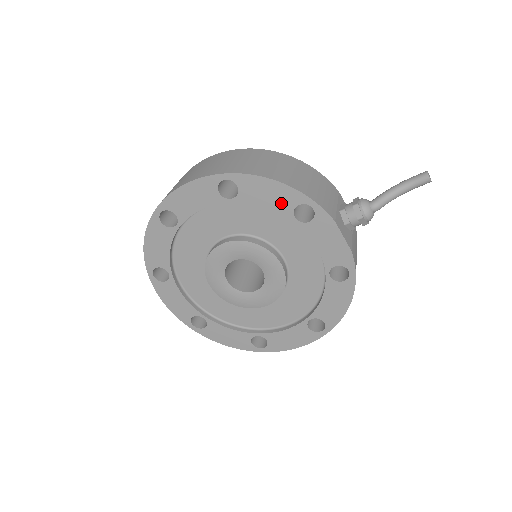
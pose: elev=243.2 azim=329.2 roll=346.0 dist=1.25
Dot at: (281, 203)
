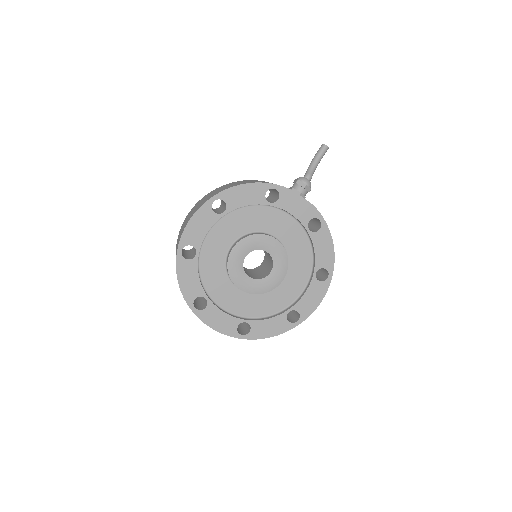
Dot at: (255, 197)
